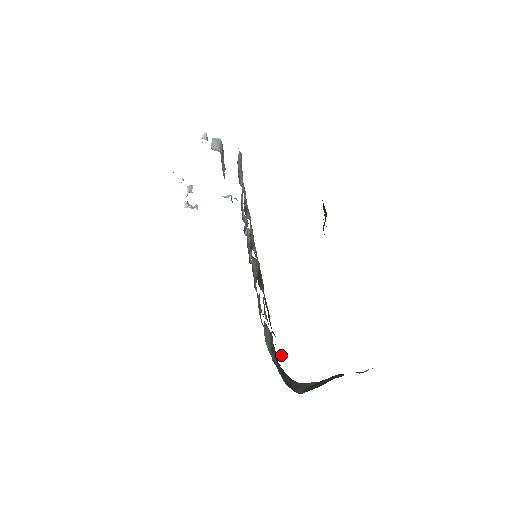
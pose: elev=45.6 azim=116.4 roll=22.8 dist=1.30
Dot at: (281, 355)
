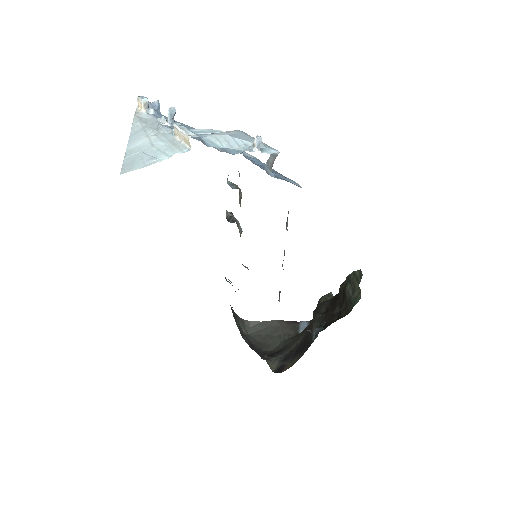
Dot at: (271, 367)
